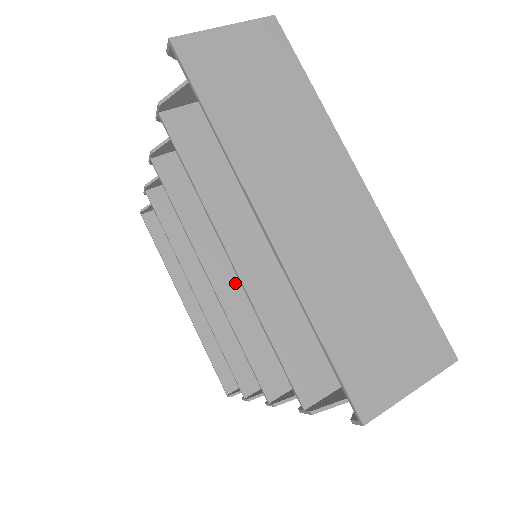
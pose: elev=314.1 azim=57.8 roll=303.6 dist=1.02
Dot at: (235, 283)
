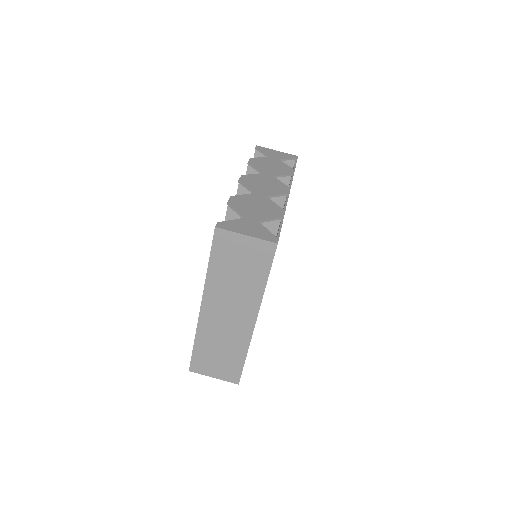
Dot at: occluded
